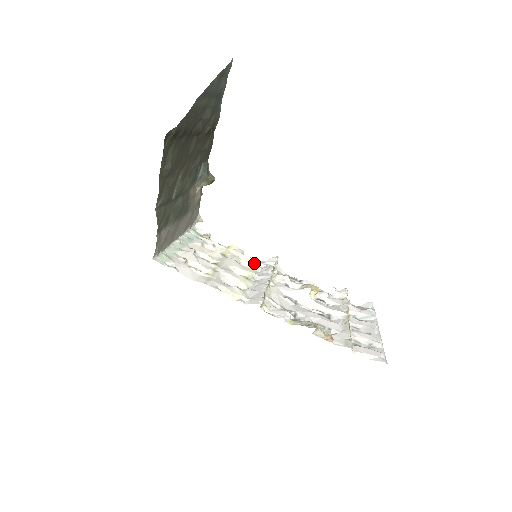
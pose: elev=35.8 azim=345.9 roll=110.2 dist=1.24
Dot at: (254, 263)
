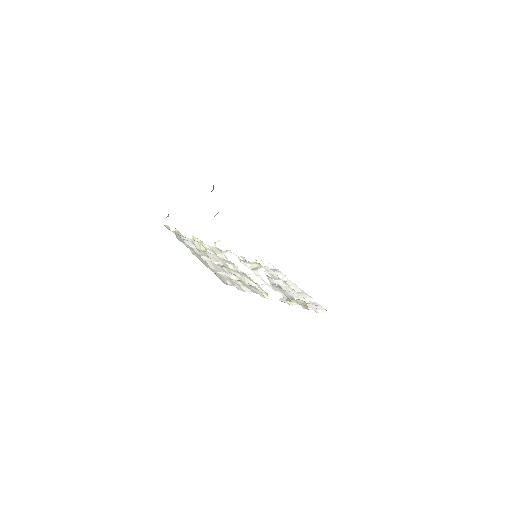
Dot at: (221, 253)
